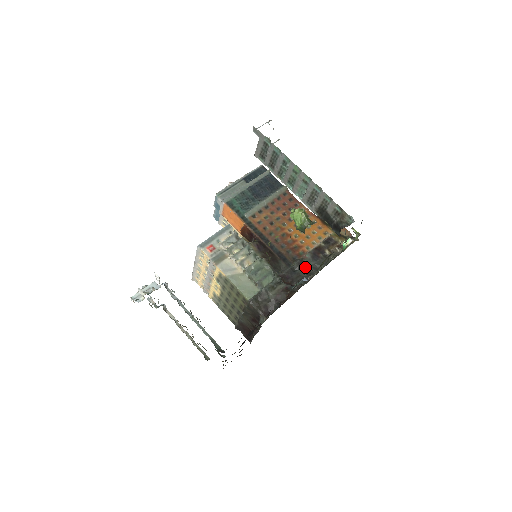
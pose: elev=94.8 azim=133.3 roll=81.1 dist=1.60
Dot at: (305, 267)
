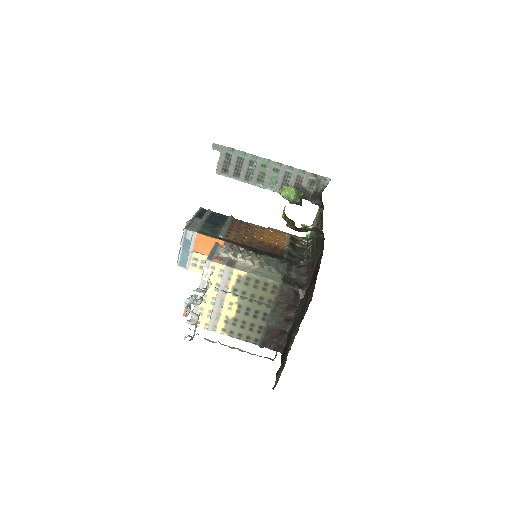
Dot at: (294, 256)
